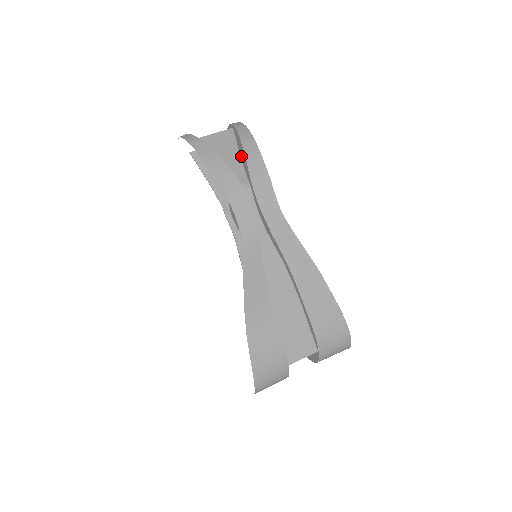
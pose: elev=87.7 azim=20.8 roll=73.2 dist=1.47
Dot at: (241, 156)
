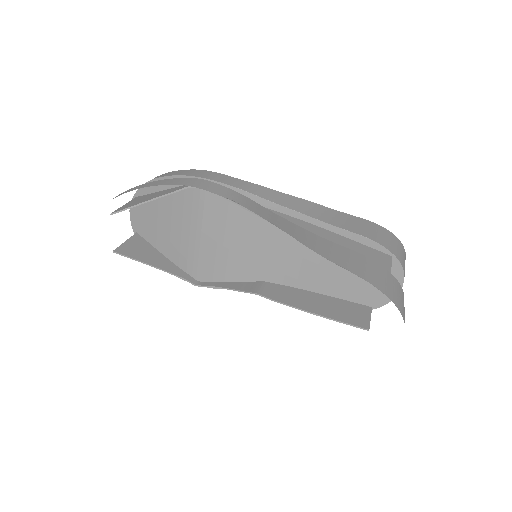
Dot at: (164, 188)
